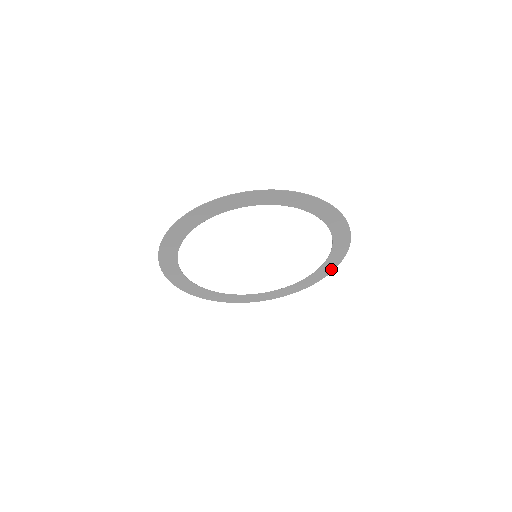
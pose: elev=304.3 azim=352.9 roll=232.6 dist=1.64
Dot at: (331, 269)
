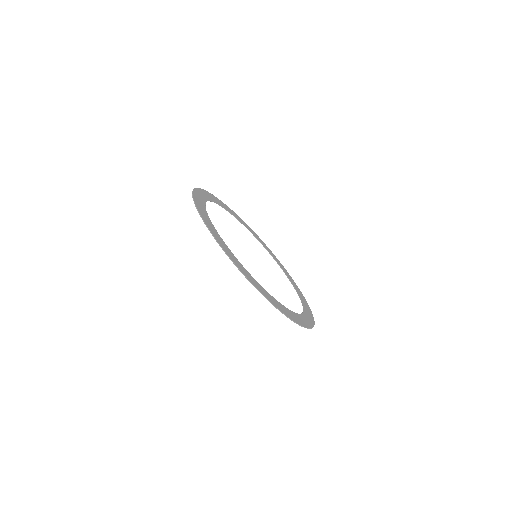
Dot at: (309, 325)
